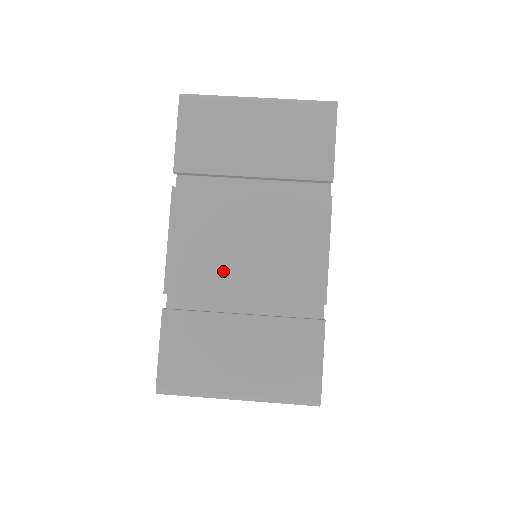
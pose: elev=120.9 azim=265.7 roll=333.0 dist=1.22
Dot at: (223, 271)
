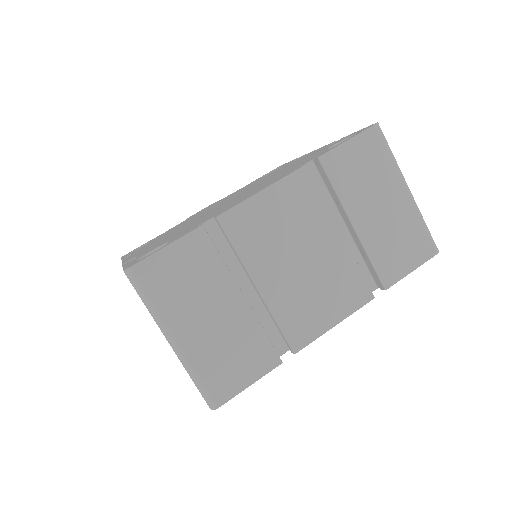
Dot at: (268, 254)
